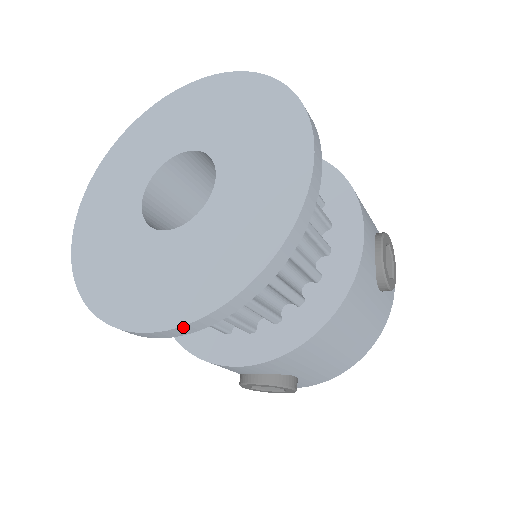
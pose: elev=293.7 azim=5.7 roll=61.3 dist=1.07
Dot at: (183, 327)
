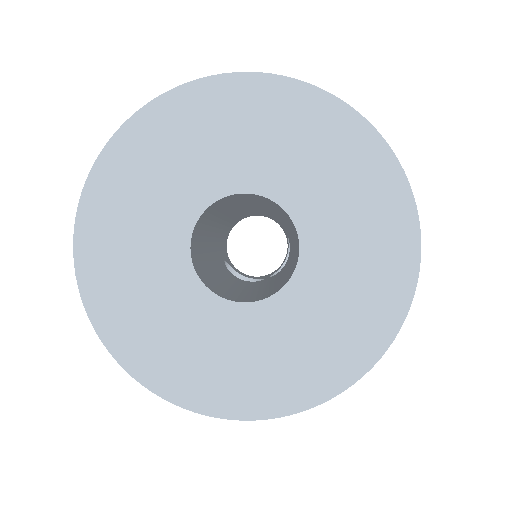
Dot at: (212, 415)
